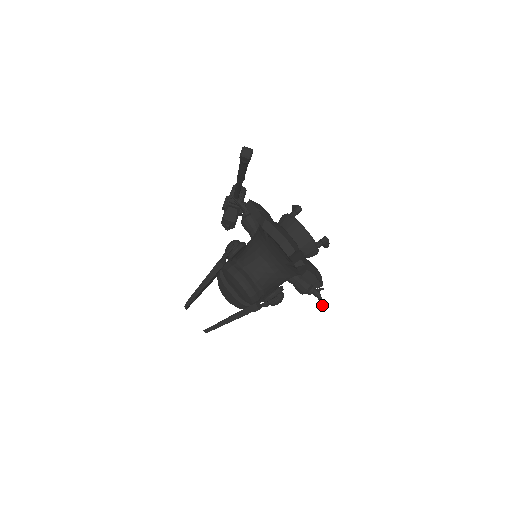
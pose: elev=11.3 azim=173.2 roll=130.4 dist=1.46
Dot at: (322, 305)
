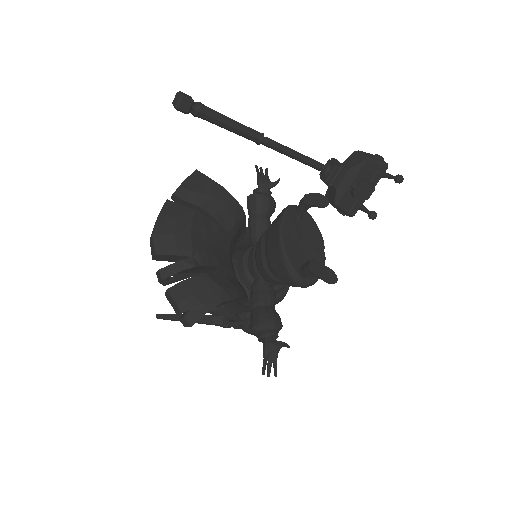
Dot at: (269, 368)
